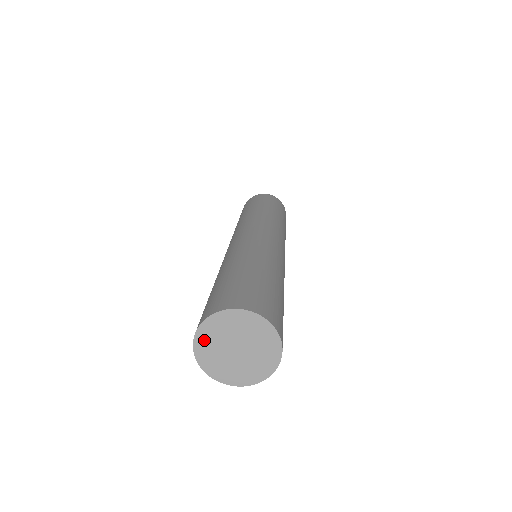
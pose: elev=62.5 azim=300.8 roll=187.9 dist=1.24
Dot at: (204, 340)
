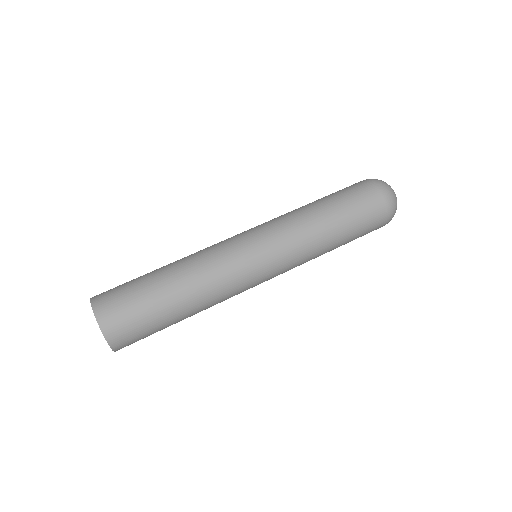
Dot at: occluded
